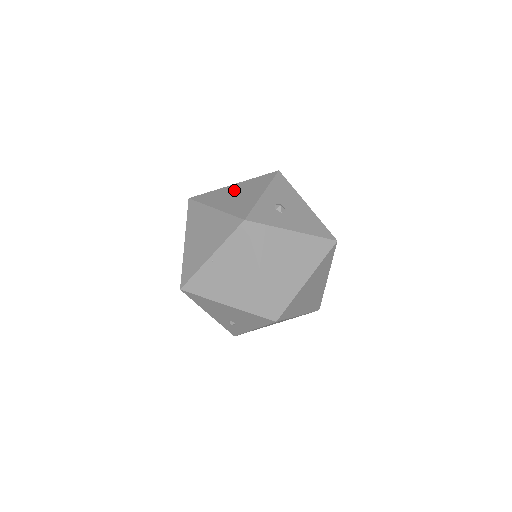
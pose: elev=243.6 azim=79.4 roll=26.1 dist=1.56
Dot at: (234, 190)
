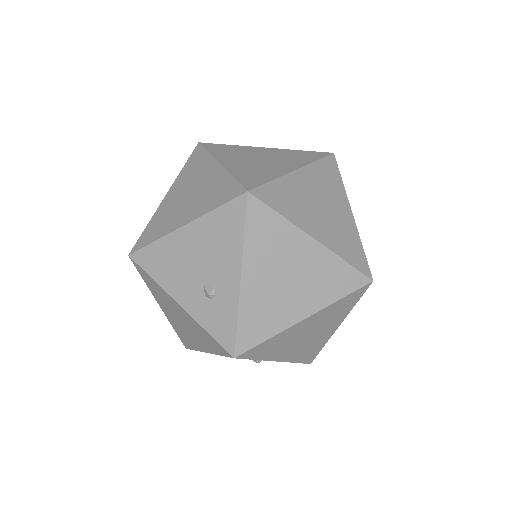
Dot at: occluded
